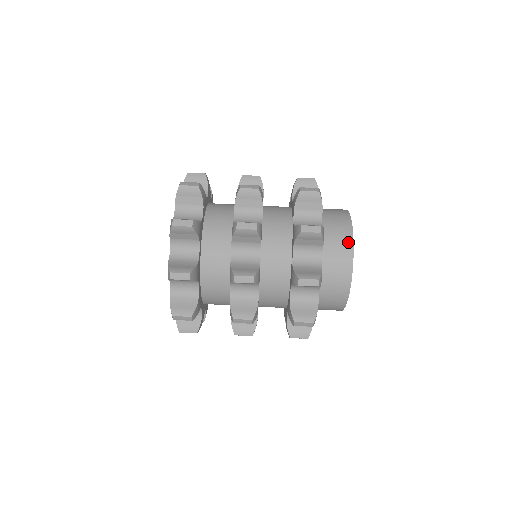
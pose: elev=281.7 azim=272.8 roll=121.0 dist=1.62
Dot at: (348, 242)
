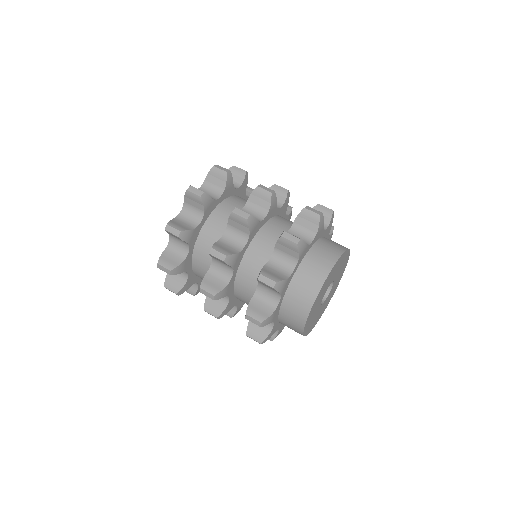
Dot at: (339, 251)
